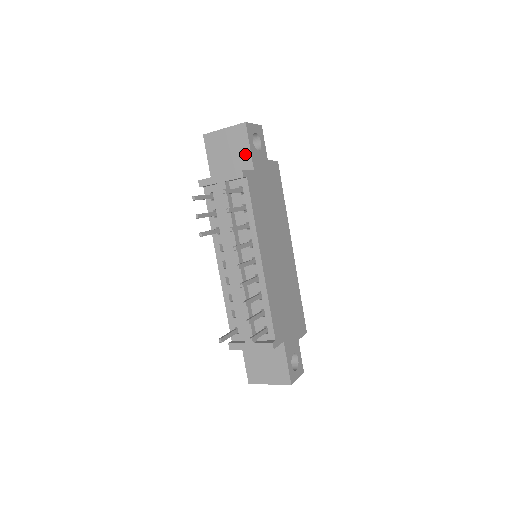
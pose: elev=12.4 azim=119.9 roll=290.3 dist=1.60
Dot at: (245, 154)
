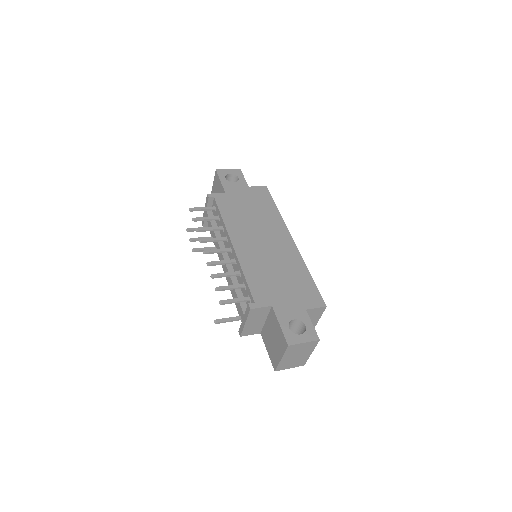
Dot at: (221, 188)
